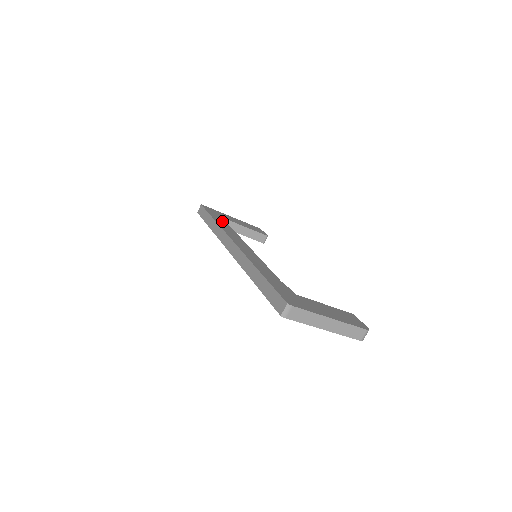
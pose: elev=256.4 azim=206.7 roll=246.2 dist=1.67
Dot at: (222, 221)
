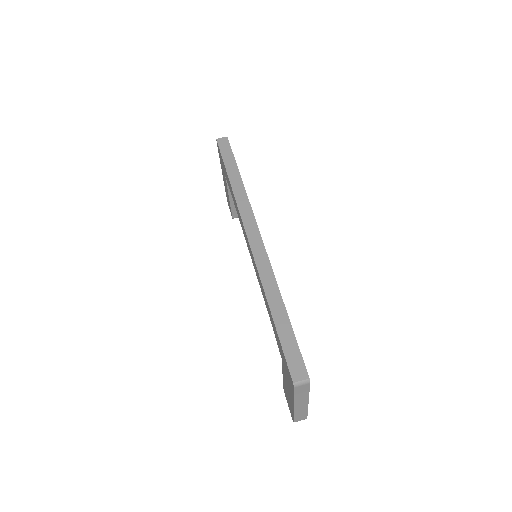
Dot at: occluded
